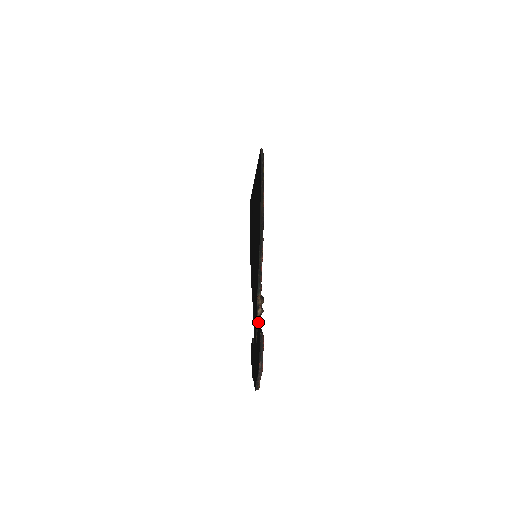
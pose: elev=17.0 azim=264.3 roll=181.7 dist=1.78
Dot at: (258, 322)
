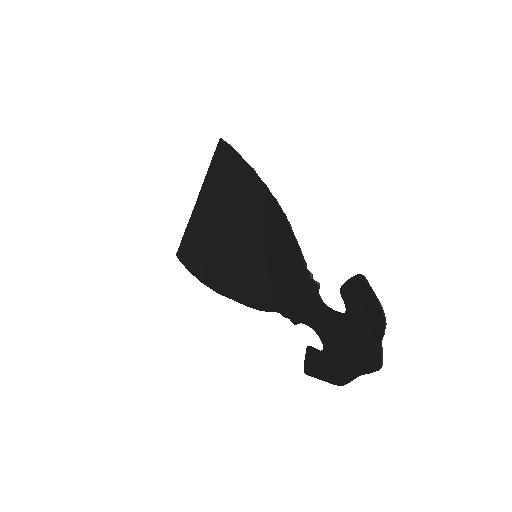
Dot at: (321, 299)
